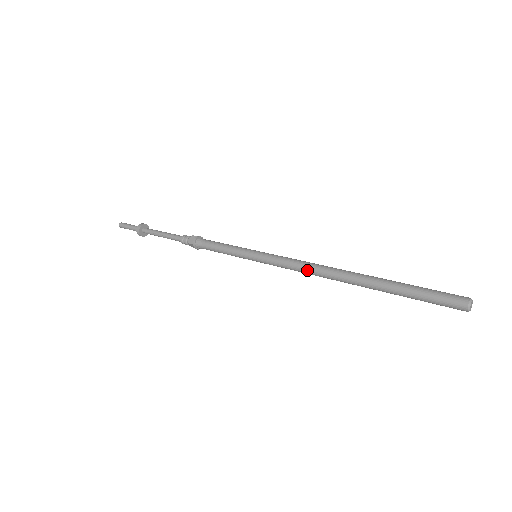
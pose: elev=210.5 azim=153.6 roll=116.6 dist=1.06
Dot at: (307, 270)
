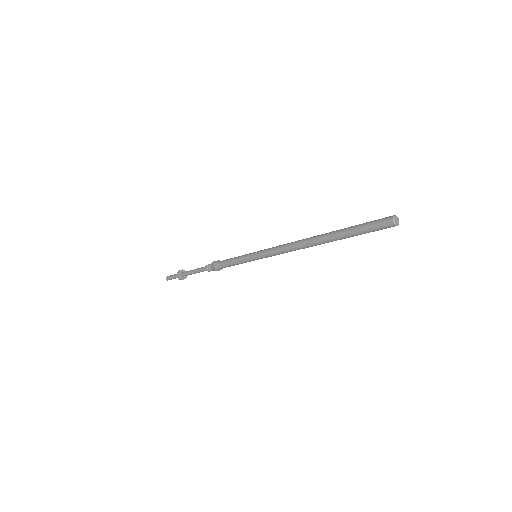
Dot at: (288, 248)
